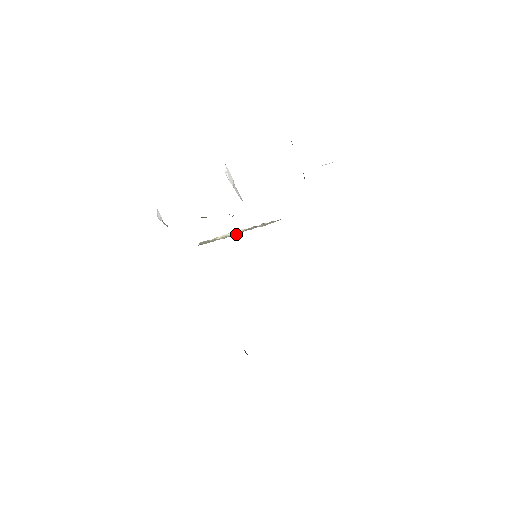
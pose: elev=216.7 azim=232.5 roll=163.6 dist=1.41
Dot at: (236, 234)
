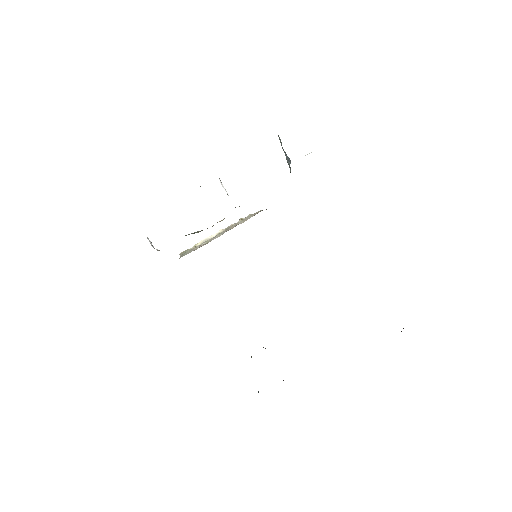
Dot at: (218, 236)
